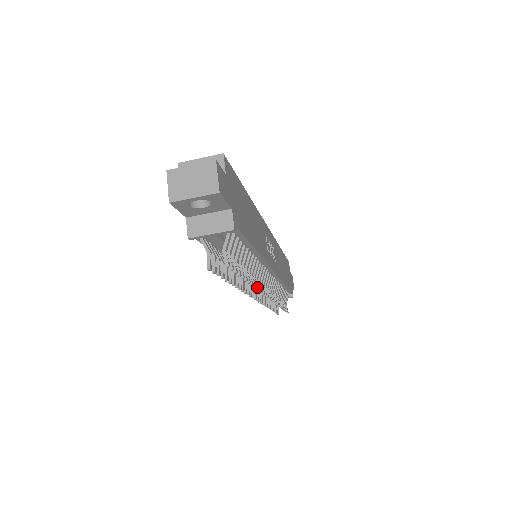
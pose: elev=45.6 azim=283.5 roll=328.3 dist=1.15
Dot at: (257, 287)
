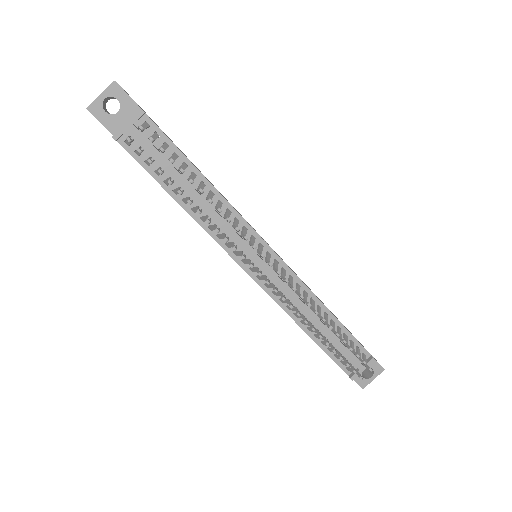
Dot at: (227, 217)
